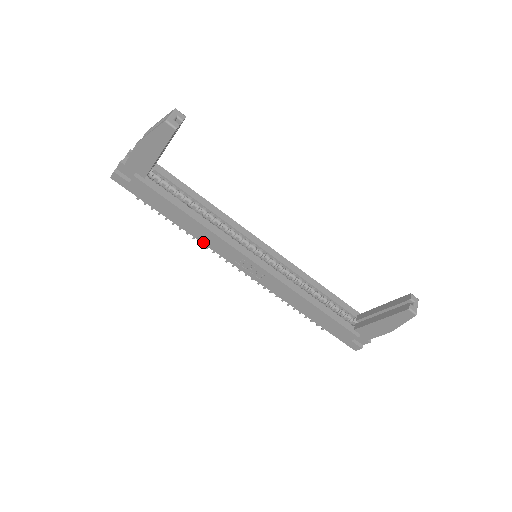
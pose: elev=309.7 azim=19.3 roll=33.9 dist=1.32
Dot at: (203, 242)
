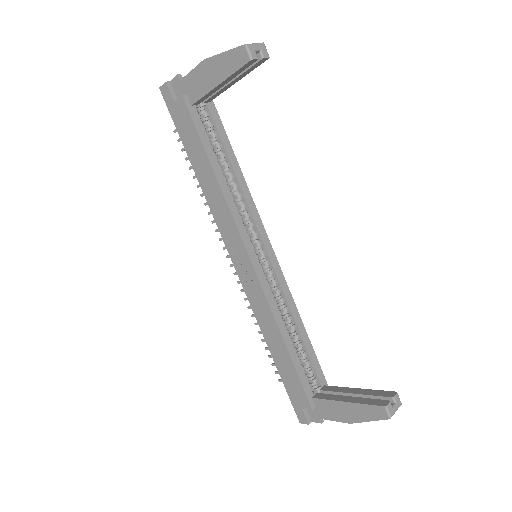
Dot at: (211, 208)
